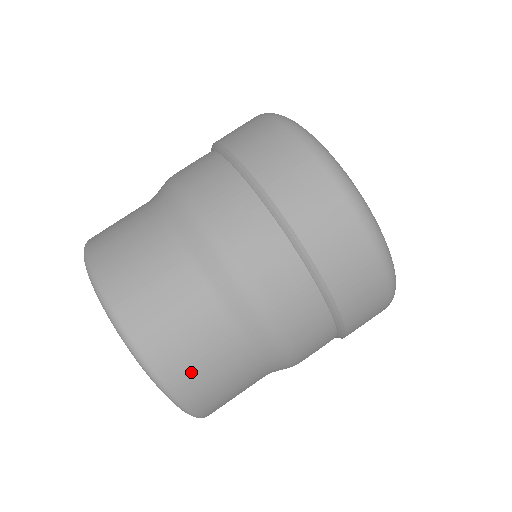
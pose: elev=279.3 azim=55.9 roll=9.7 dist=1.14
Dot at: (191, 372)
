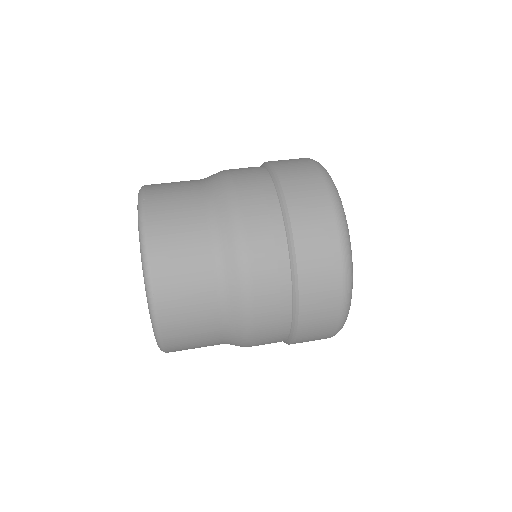
Dot at: (176, 305)
